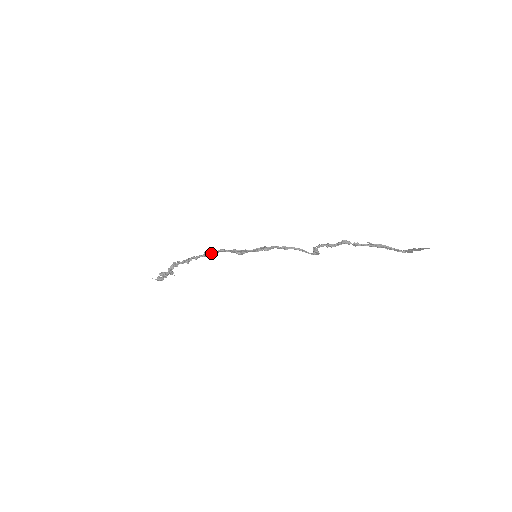
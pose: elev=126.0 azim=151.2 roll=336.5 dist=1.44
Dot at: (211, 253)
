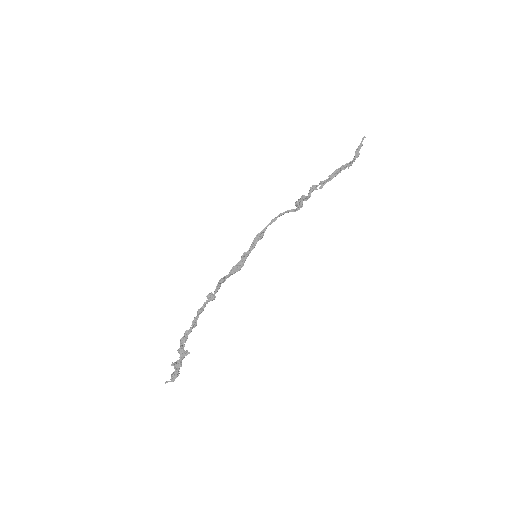
Dot at: (214, 292)
